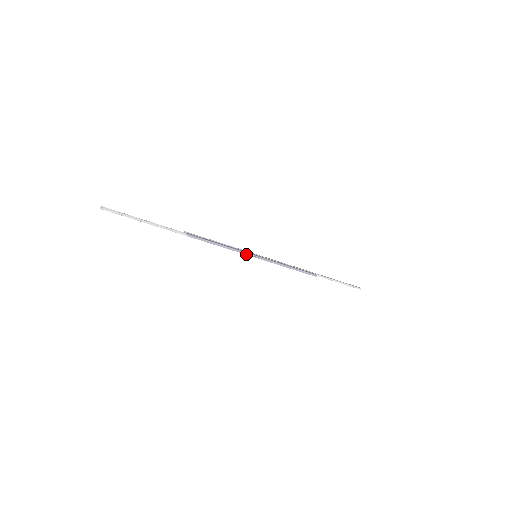
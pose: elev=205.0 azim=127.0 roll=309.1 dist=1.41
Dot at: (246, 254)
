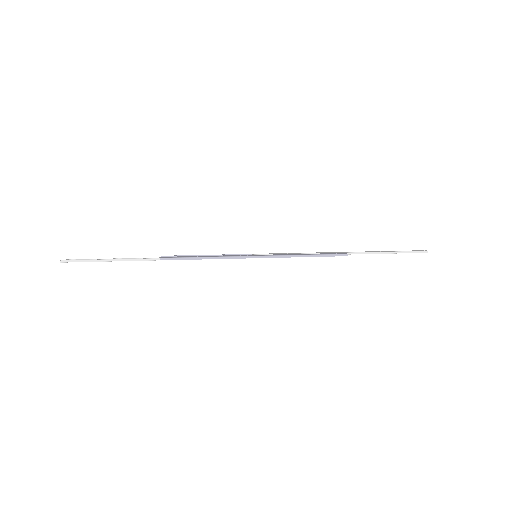
Dot at: (239, 258)
